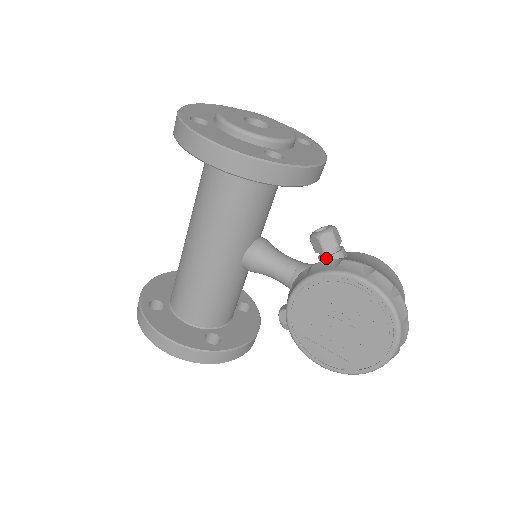
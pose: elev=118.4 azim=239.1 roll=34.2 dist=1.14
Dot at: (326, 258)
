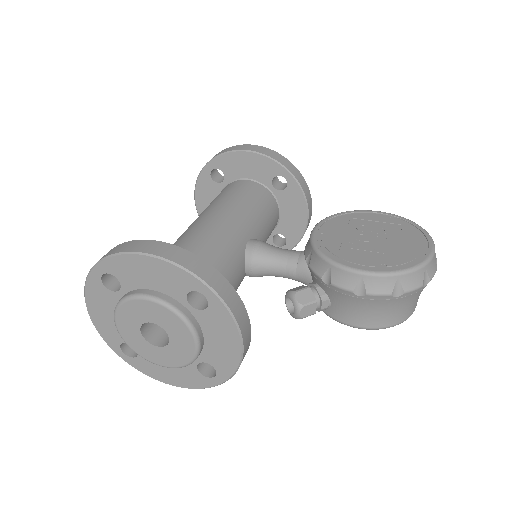
Dot at: occluded
